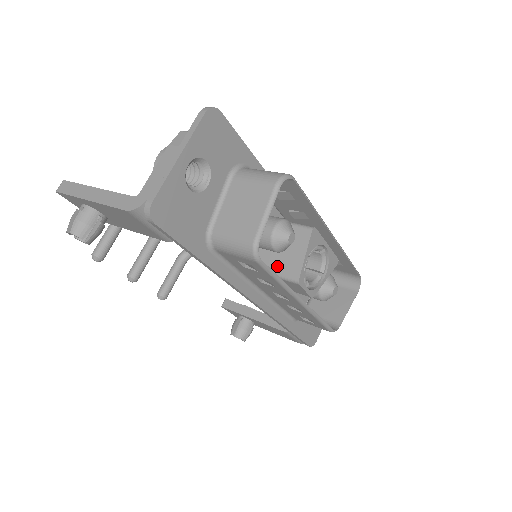
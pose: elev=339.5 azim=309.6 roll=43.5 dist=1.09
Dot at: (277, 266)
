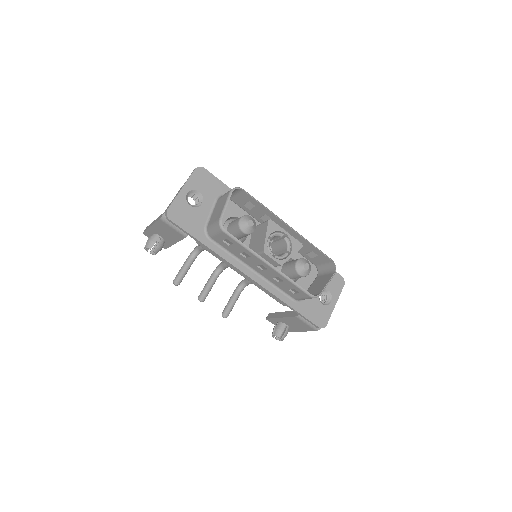
Dot at: (256, 249)
